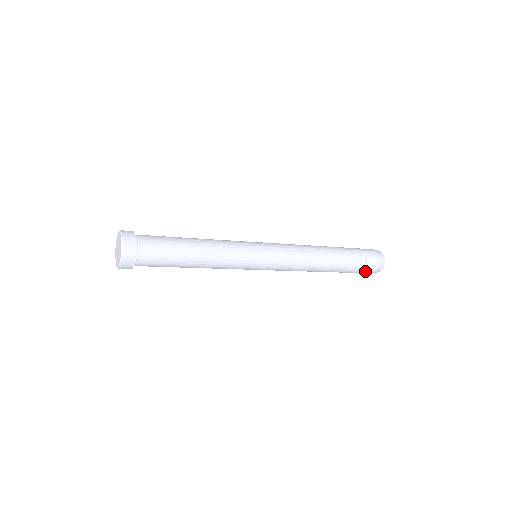
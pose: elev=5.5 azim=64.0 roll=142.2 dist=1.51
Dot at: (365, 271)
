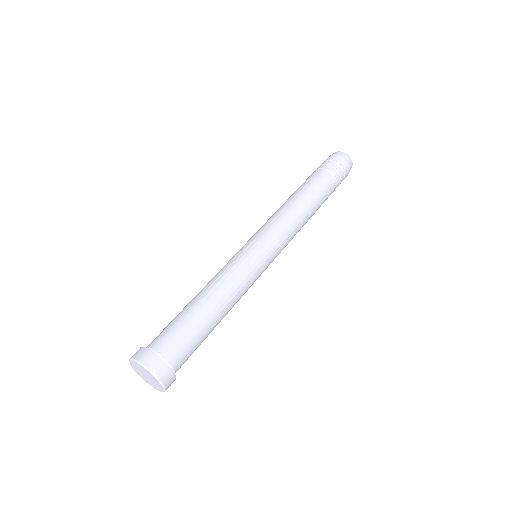
Dot at: occluded
